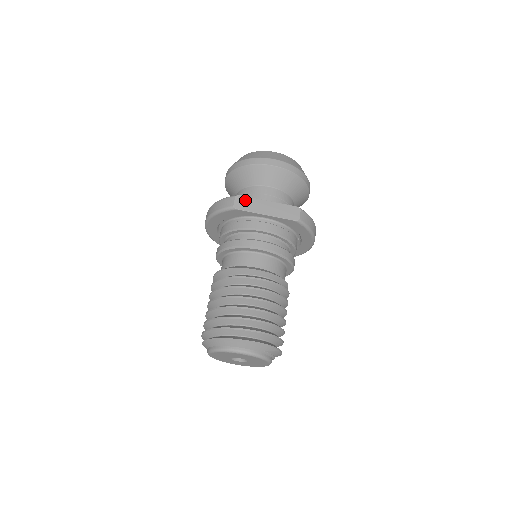
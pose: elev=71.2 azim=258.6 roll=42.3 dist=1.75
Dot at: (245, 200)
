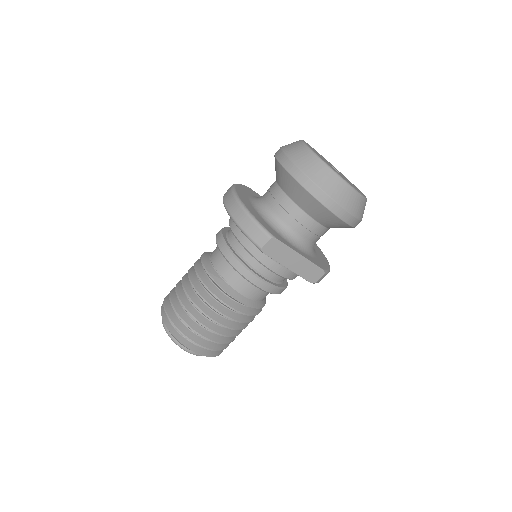
Dot at: (278, 246)
